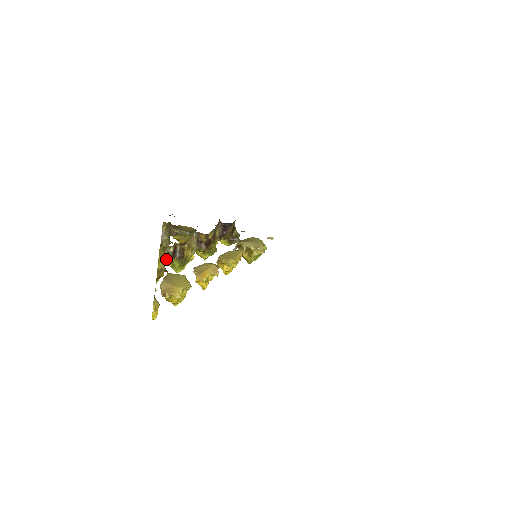
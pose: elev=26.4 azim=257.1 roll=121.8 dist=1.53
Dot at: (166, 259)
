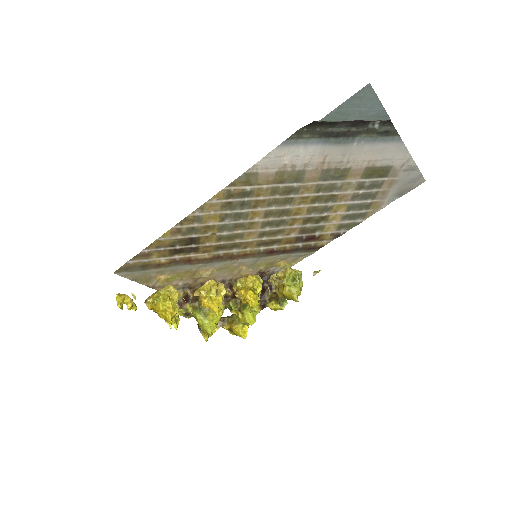
Dot at: occluded
